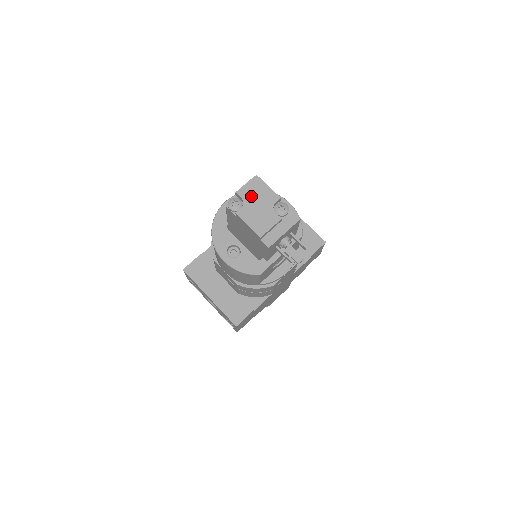
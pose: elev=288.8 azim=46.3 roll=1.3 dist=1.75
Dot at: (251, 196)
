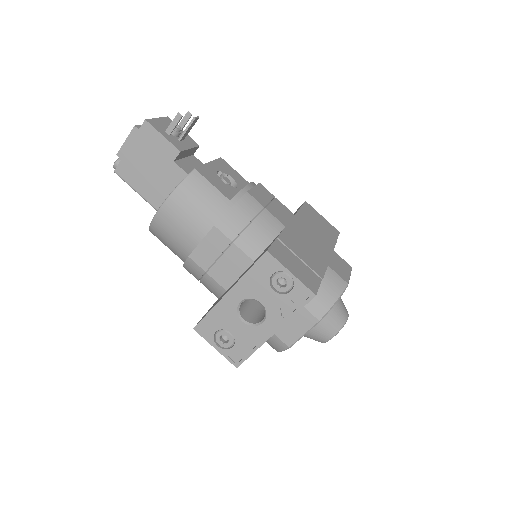
Dot at: occluded
